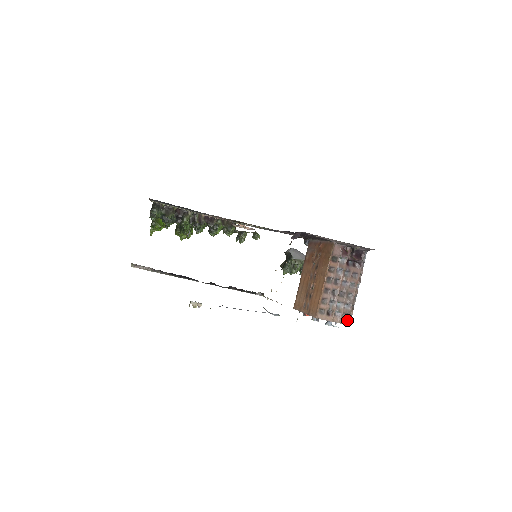
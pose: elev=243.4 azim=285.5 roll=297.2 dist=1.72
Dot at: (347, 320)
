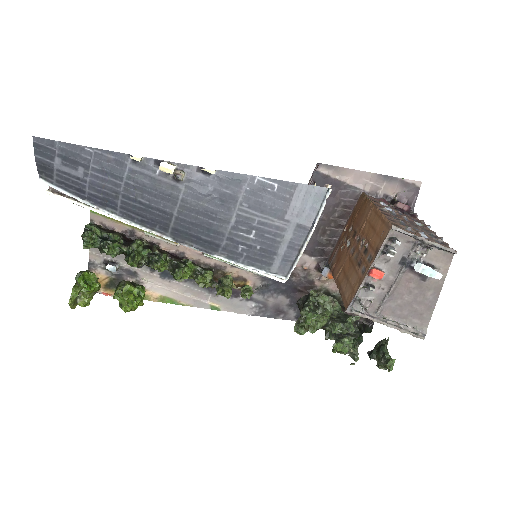
Dot at: (446, 246)
